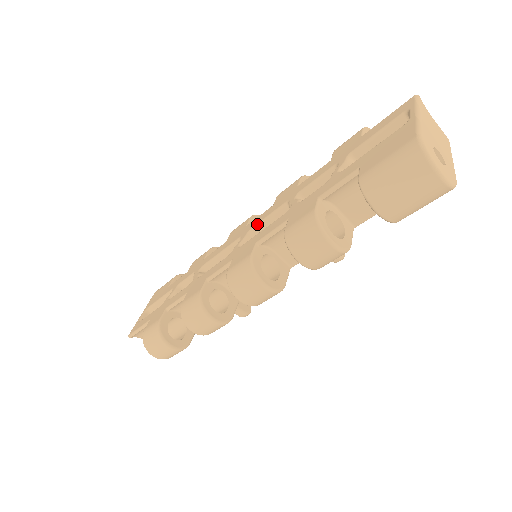
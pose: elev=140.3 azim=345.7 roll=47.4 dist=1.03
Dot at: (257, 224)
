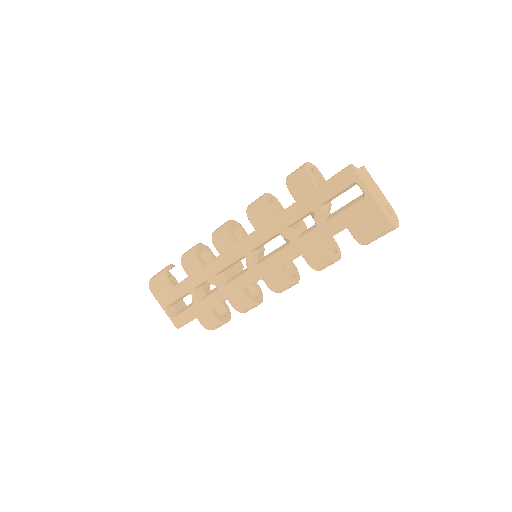
Dot at: (255, 248)
